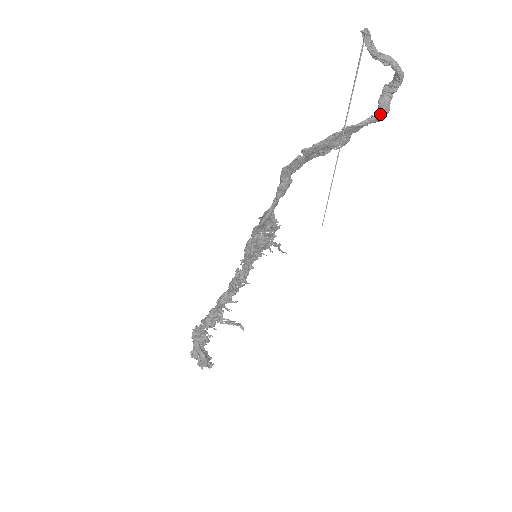
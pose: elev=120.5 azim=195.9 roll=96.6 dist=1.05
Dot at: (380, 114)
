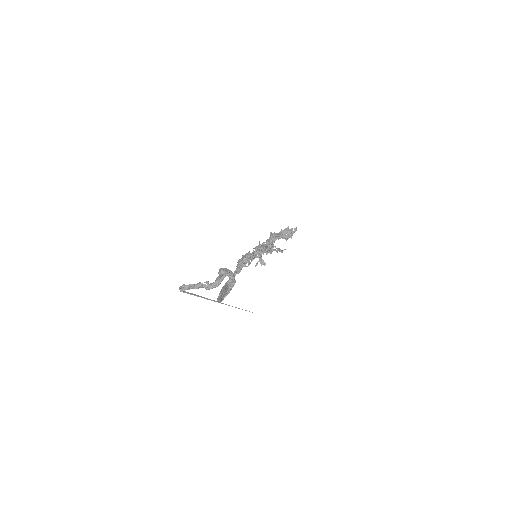
Dot at: (231, 283)
